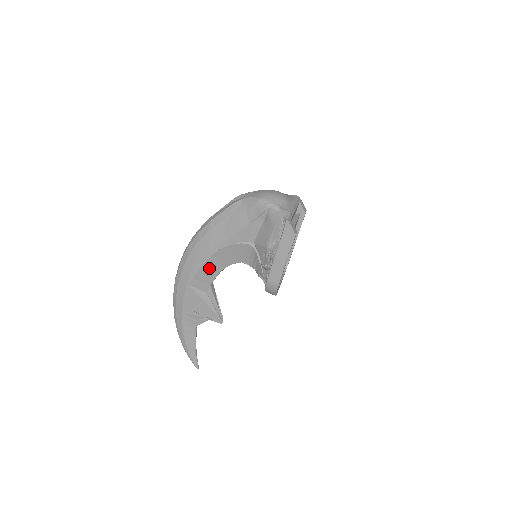
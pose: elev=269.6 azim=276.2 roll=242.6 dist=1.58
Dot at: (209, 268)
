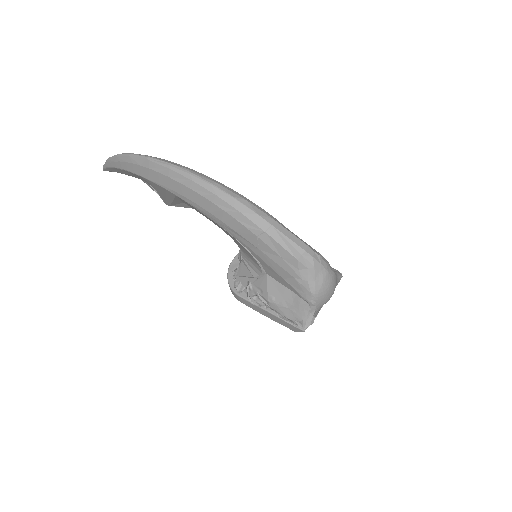
Dot at: occluded
